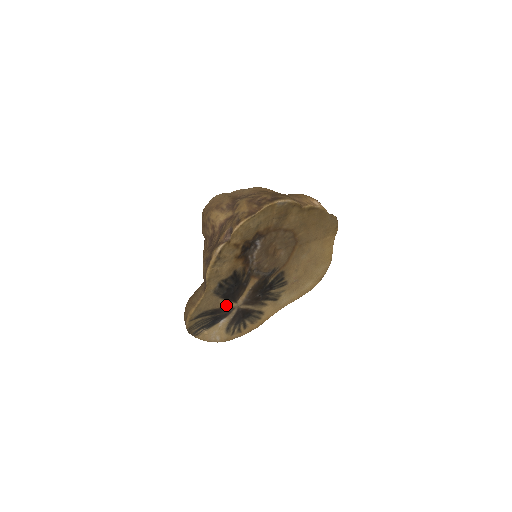
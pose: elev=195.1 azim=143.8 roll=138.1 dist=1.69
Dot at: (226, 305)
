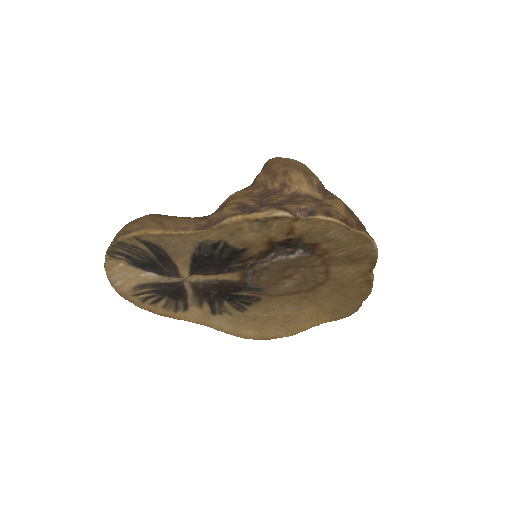
Dot at: (180, 265)
